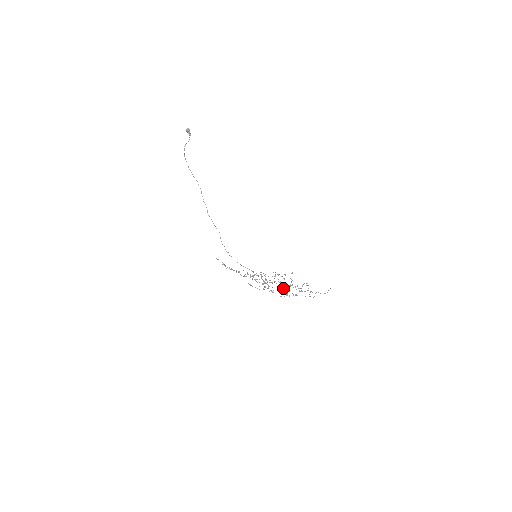
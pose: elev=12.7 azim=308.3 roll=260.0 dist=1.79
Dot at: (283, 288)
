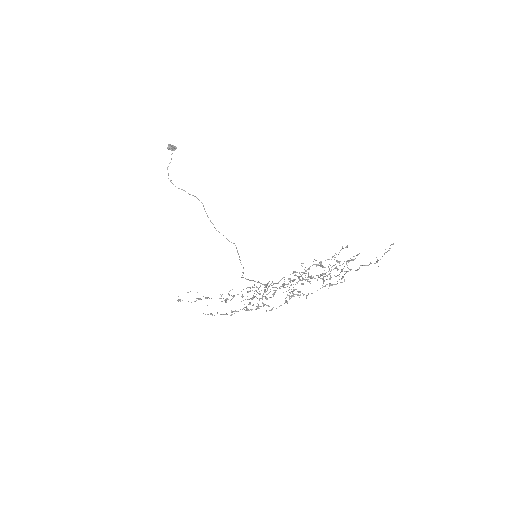
Dot at: occluded
